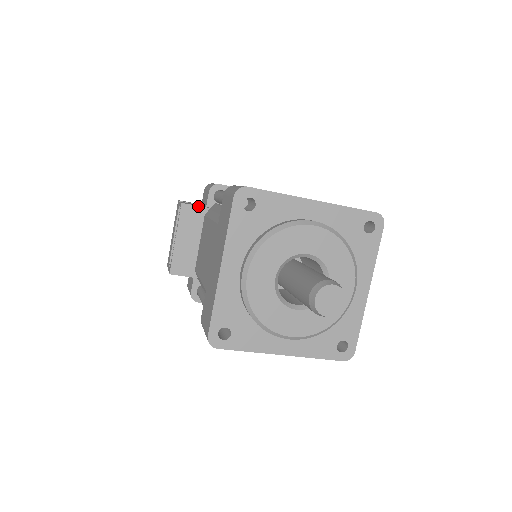
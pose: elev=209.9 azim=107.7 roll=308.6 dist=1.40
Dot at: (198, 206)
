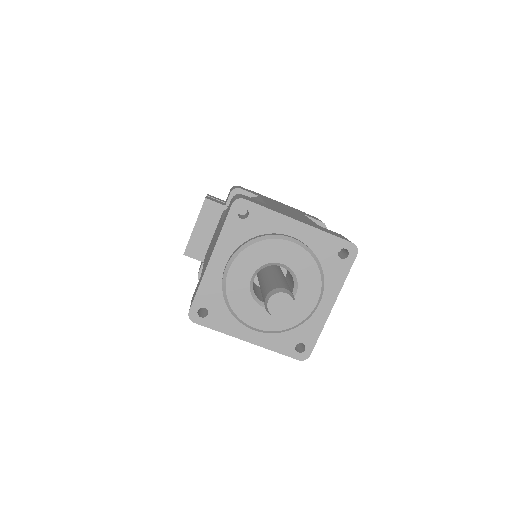
Dot at: (219, 203)
